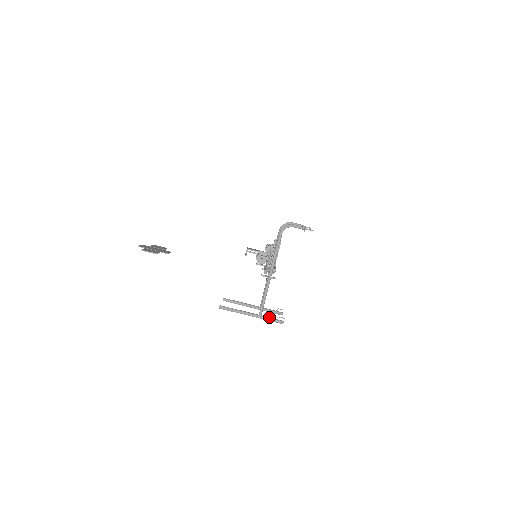
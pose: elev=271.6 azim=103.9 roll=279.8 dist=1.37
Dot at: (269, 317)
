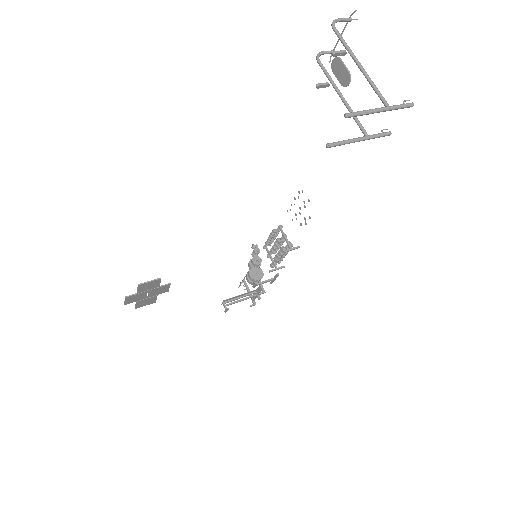
Dot at: (396, 105)
